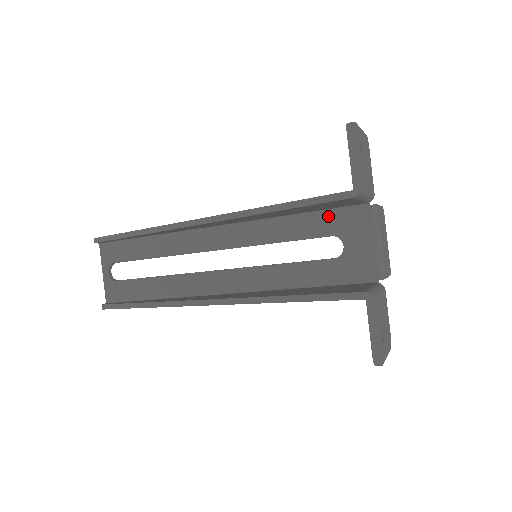
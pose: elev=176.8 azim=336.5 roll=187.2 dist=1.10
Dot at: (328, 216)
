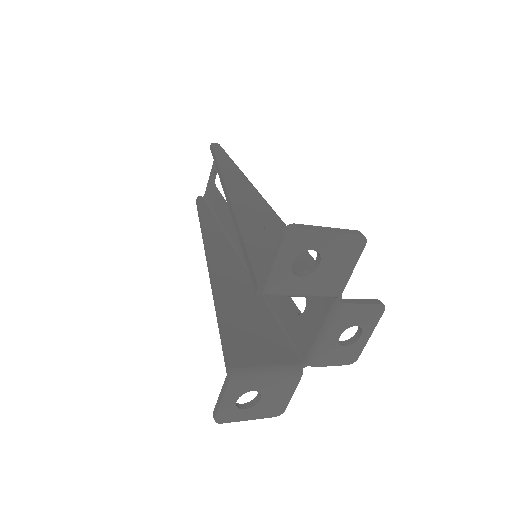
Dot at: occluded
